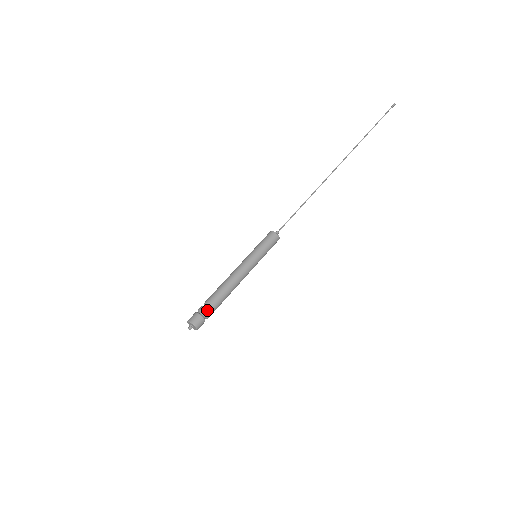
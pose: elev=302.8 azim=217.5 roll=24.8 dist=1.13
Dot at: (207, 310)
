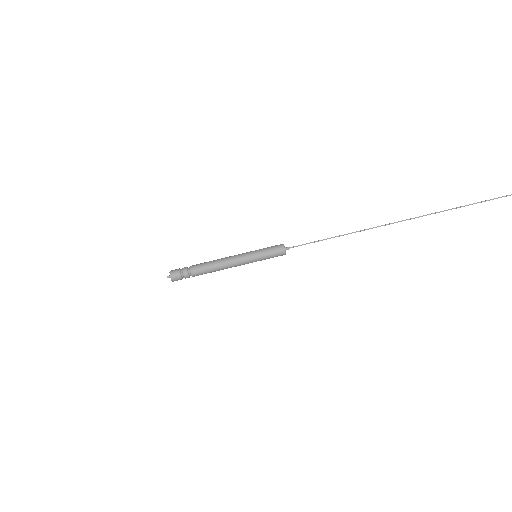
Dot at: (187, 273)
